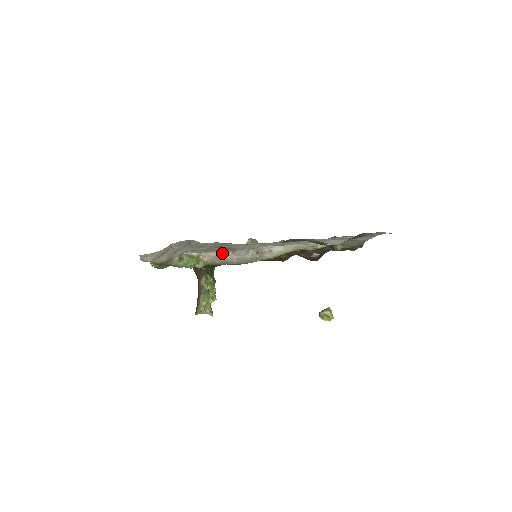
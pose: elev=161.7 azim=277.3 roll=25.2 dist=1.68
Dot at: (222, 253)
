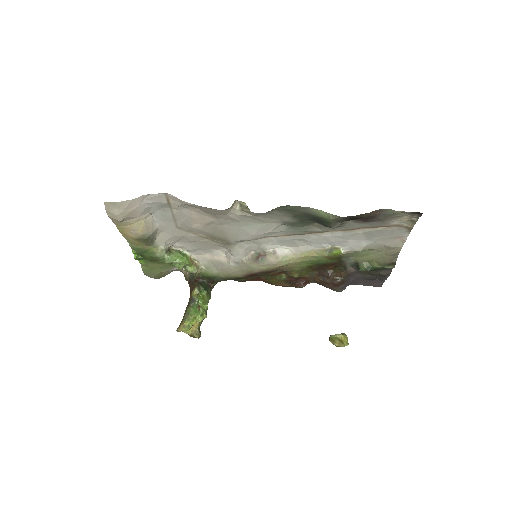
Dot at: (218, 254)
